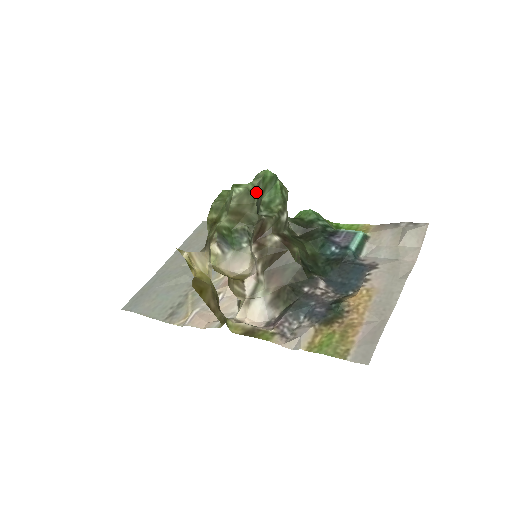
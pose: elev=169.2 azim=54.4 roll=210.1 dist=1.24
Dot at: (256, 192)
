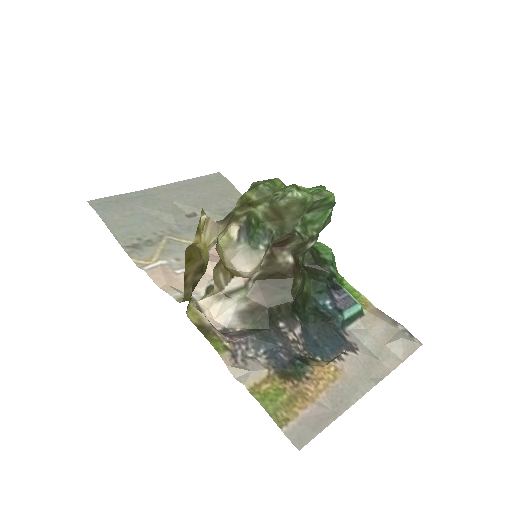
Dot at: (309, 207)
